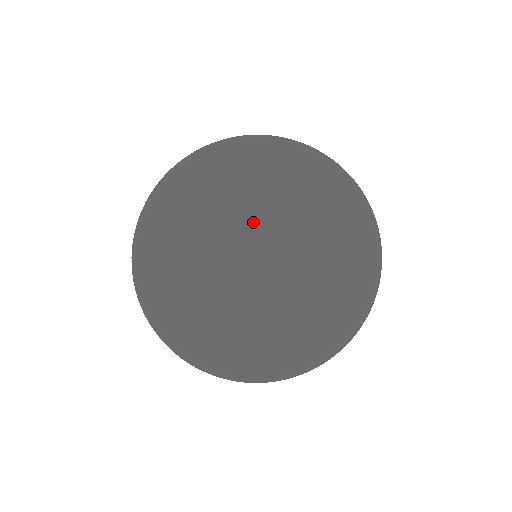
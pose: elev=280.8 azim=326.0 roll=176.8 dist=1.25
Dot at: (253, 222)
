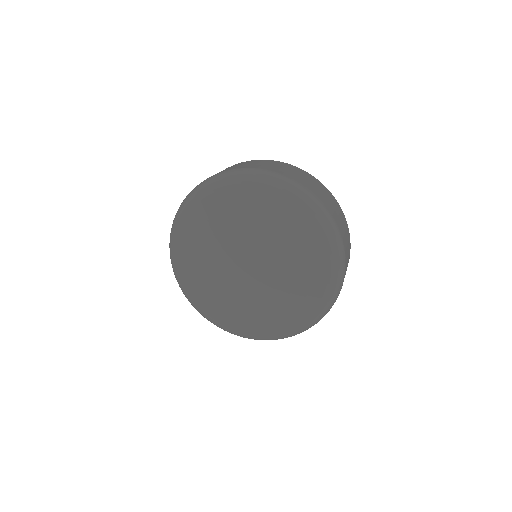
Dot at: (234, 251)
